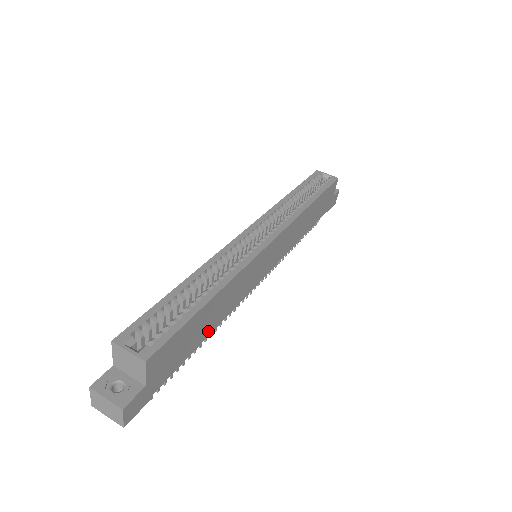
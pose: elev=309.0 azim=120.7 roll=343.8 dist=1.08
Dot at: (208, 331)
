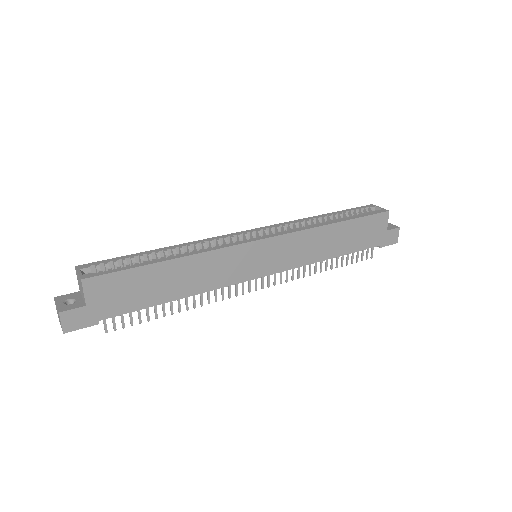
Dot at: (172, 295)
